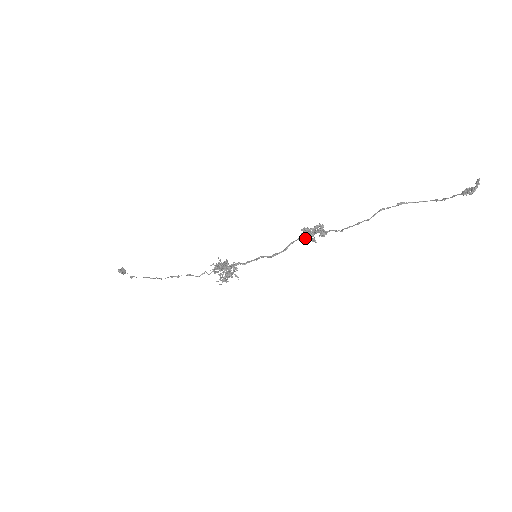
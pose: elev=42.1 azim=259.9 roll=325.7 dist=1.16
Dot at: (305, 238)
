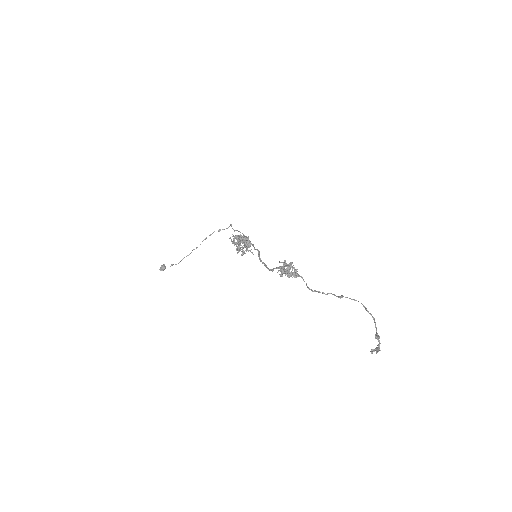
Dot at: occluded
